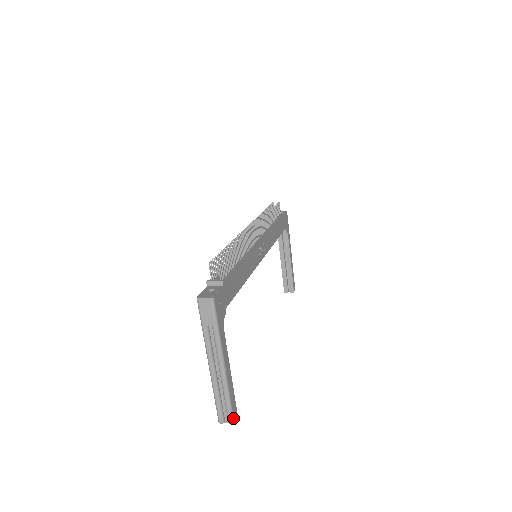
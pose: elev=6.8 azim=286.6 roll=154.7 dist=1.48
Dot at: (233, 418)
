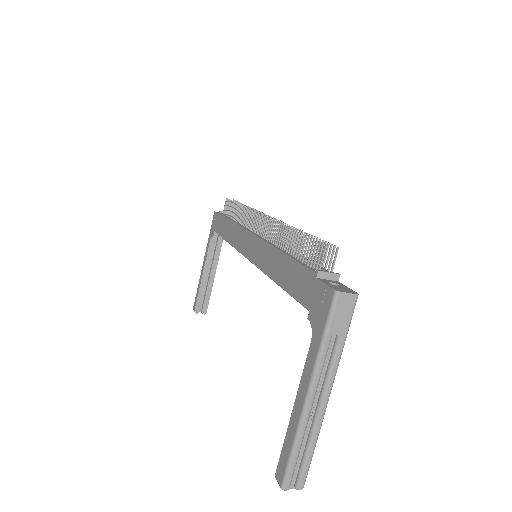
Dot at: (305, 480)
